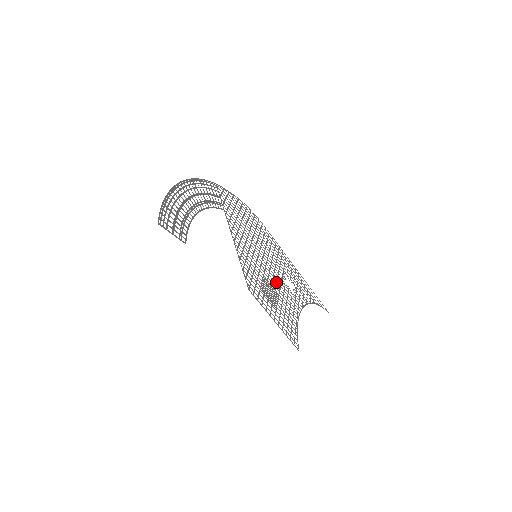
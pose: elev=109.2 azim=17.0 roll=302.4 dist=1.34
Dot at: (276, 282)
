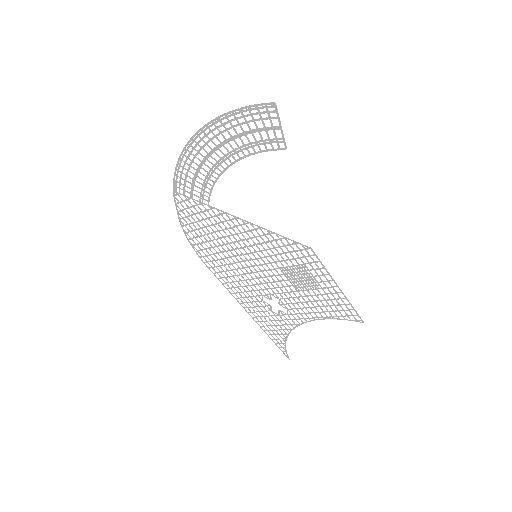
Dot at: (280, 287)
